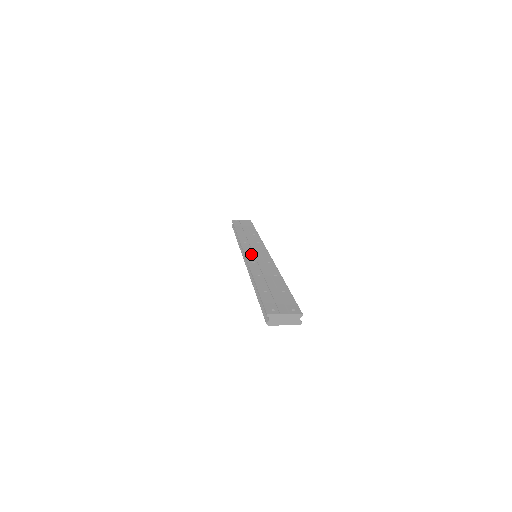
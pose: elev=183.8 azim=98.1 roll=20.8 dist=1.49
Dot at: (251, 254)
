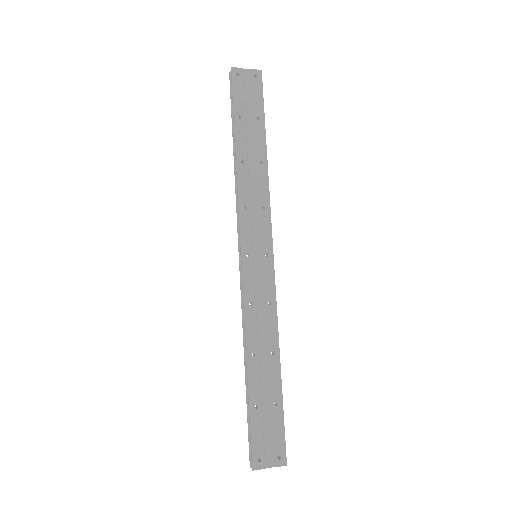
Dot at: (250, 268)
